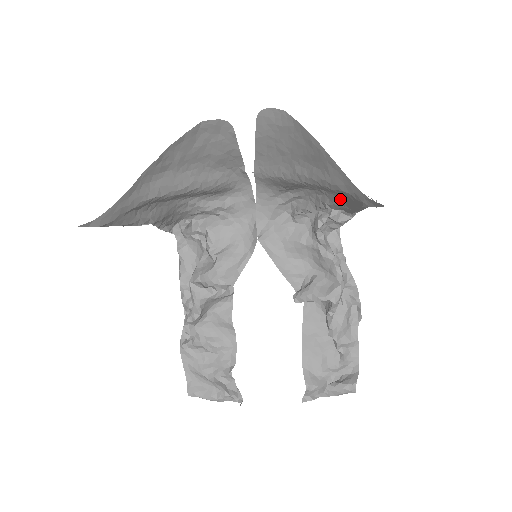
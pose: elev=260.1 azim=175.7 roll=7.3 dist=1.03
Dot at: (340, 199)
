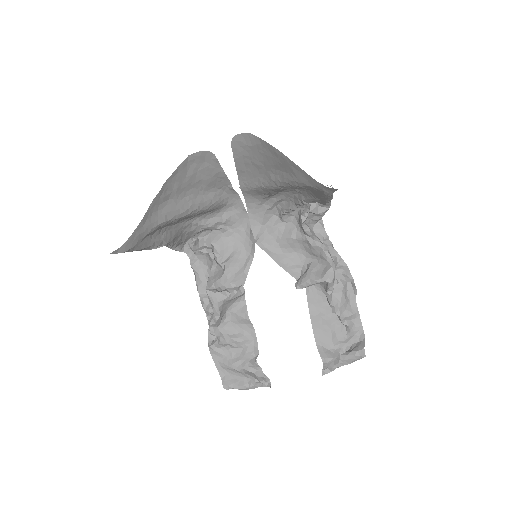
Dot at: (311, 193)
